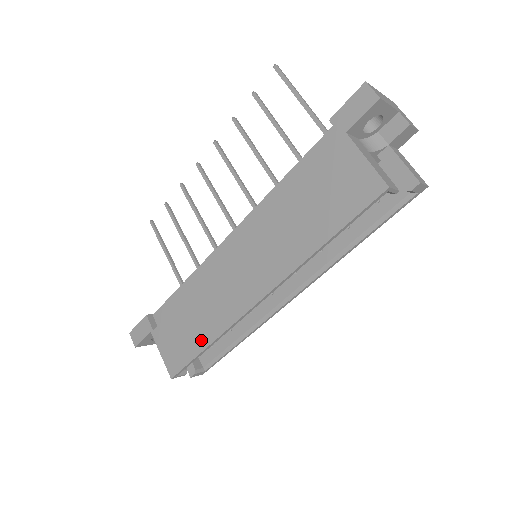
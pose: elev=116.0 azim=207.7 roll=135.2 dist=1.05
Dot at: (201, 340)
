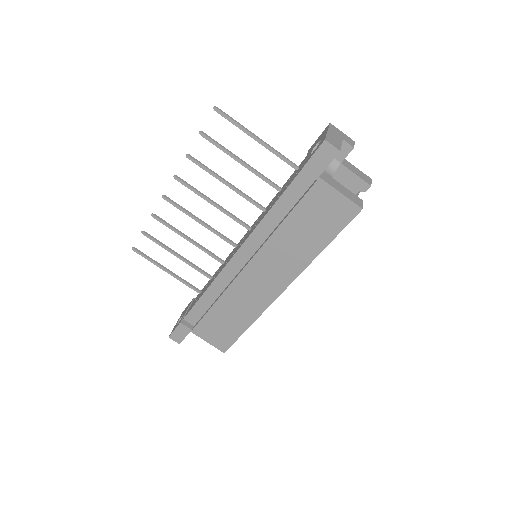
Dot at: (241, 325)
